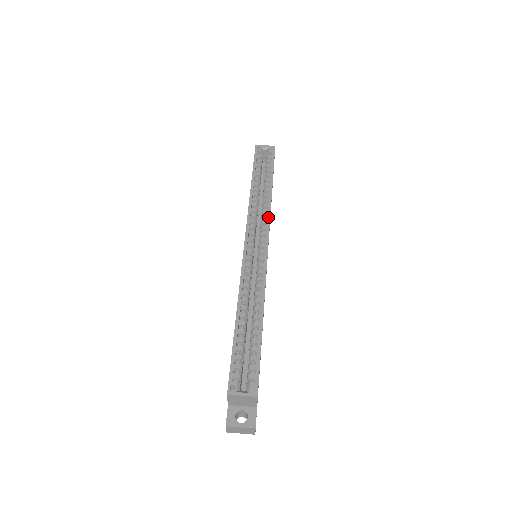
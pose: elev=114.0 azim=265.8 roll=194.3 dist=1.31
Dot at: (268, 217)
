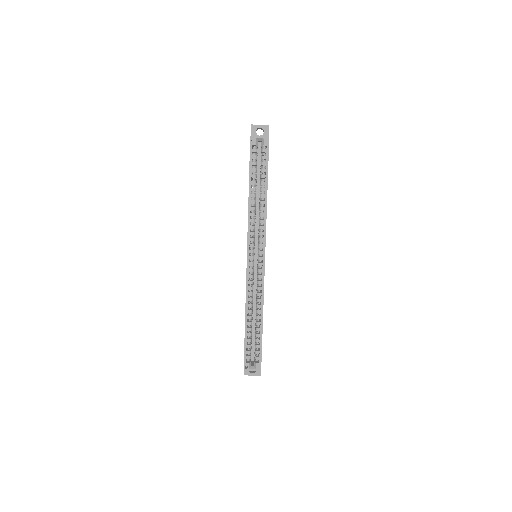
Dot at: (264, 231)
